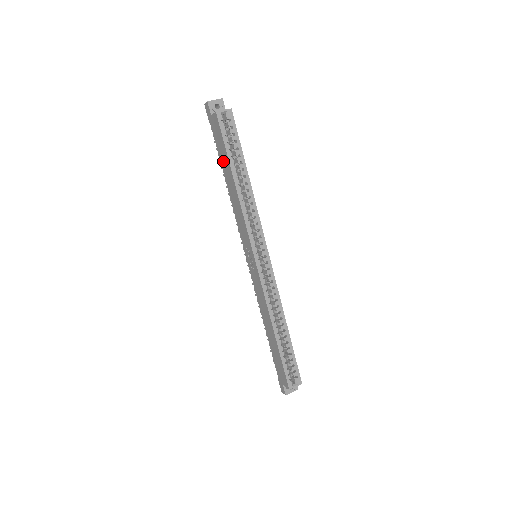
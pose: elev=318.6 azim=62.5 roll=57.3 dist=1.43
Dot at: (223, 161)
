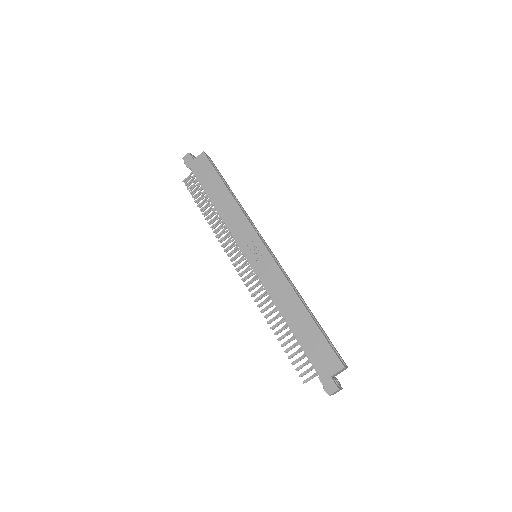
Dot at: (210, 186)
